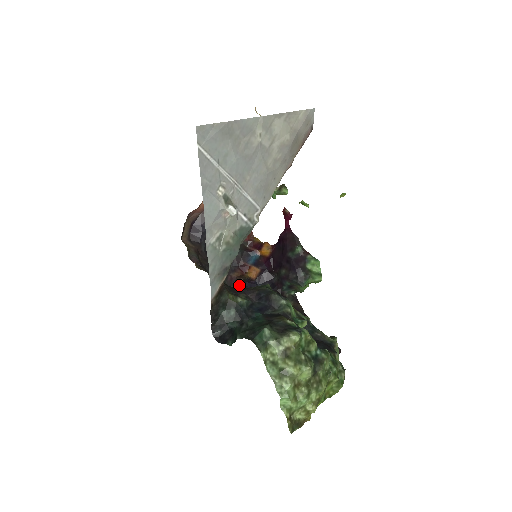
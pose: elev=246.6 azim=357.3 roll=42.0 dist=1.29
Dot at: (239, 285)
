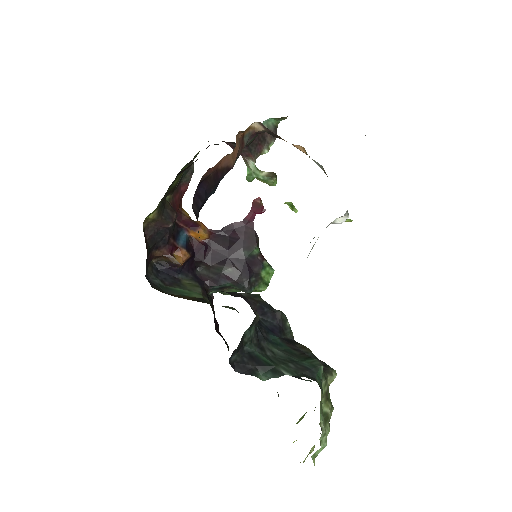
Dot at: (153, 267)
